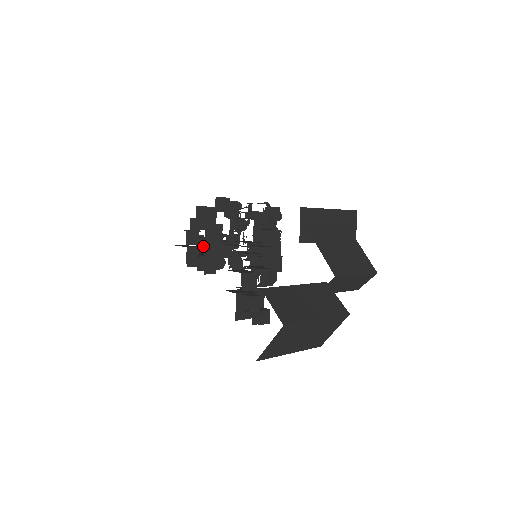
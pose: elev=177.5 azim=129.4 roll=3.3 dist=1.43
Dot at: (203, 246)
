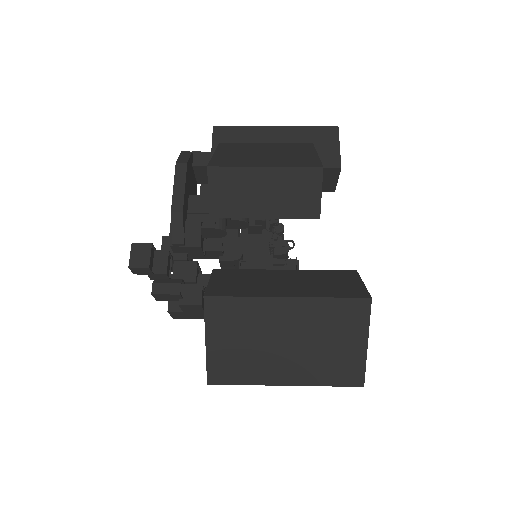
Dot at: occluded
